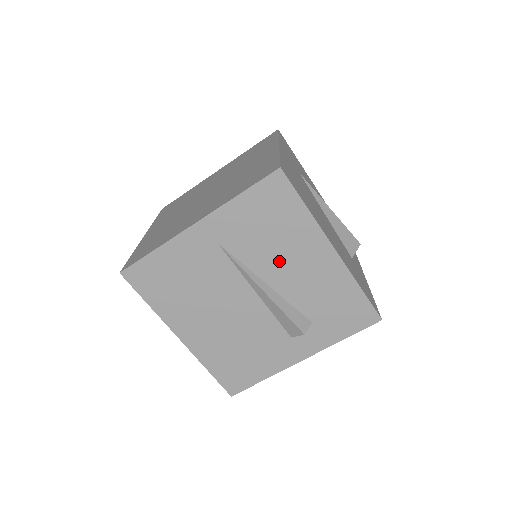
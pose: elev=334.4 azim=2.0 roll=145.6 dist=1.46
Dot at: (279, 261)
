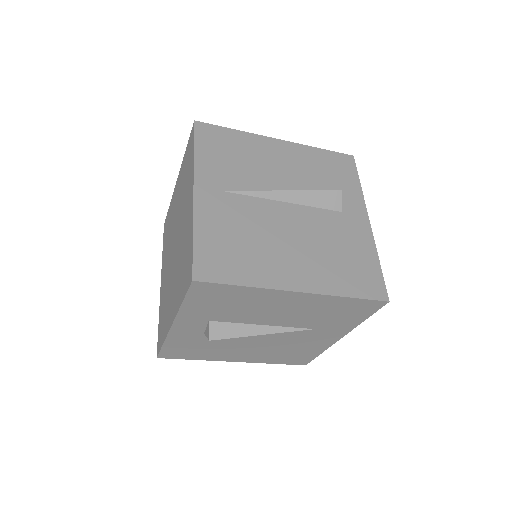
Dot at: (266, 171)
